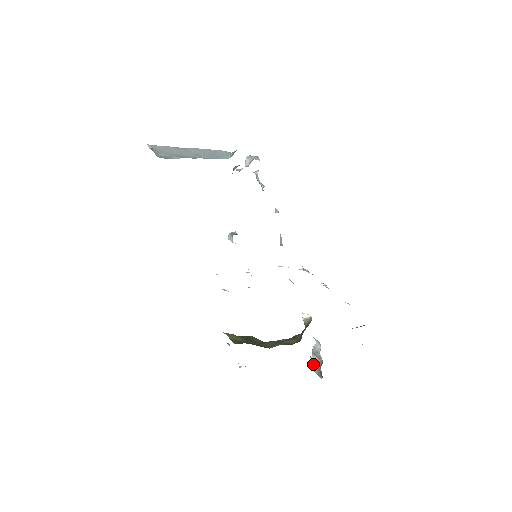
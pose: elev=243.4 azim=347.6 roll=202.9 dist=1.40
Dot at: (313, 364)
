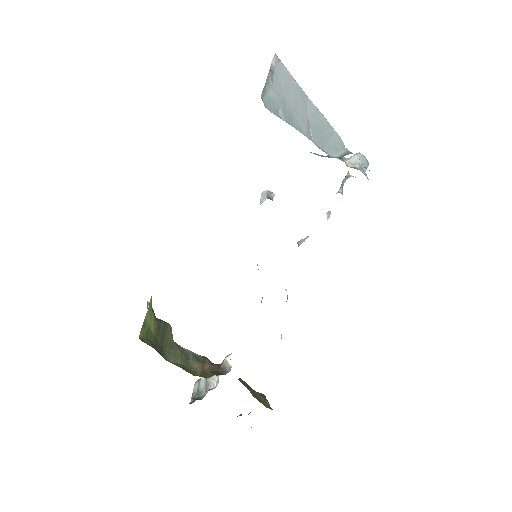
Dot at: (199, 382)
